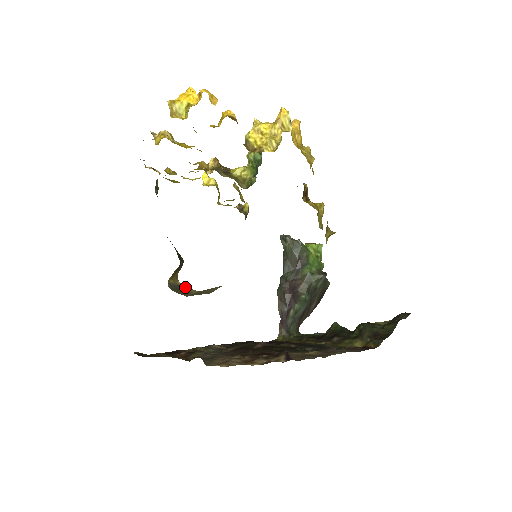
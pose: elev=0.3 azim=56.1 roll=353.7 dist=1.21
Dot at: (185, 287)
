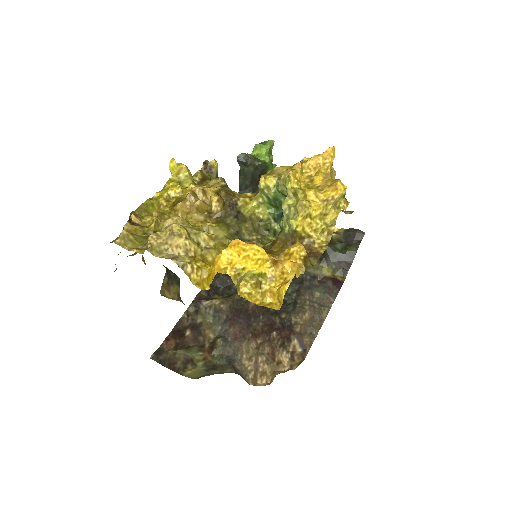
Dot at: occluded
